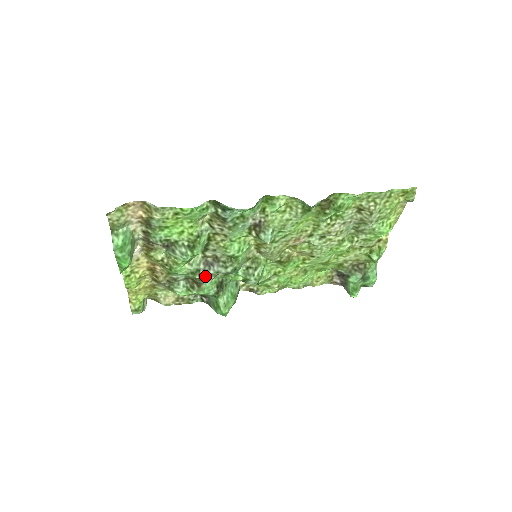
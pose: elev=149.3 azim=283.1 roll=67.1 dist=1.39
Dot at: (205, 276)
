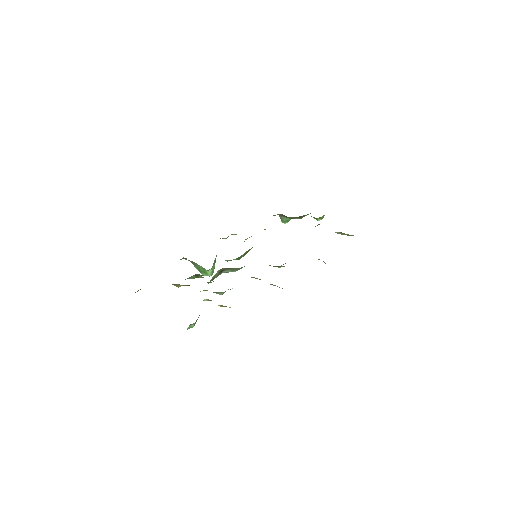
Dot at: occluded
